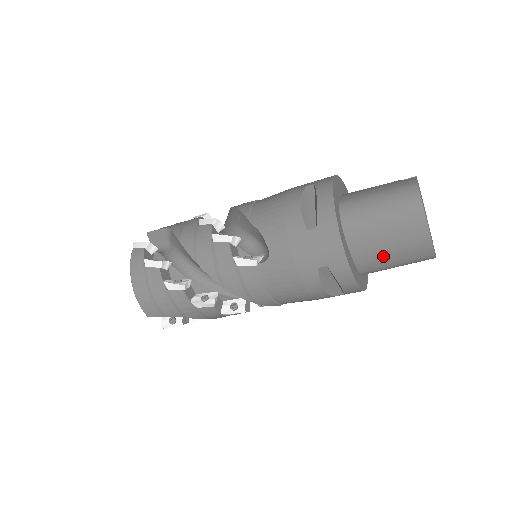
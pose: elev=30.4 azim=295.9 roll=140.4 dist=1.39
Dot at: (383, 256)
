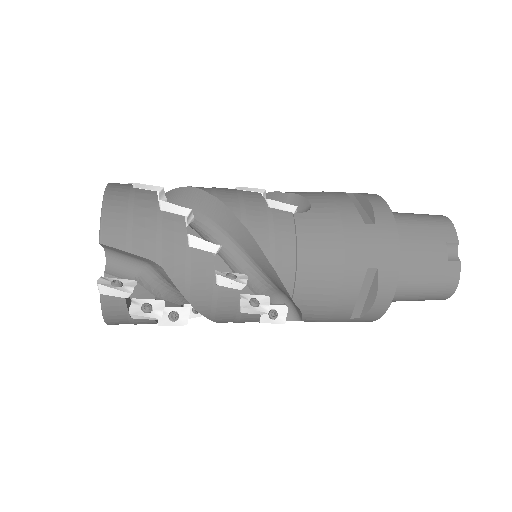
Dot at: occluded
